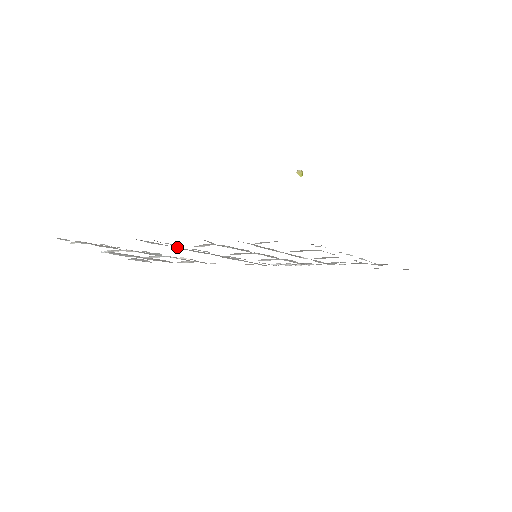
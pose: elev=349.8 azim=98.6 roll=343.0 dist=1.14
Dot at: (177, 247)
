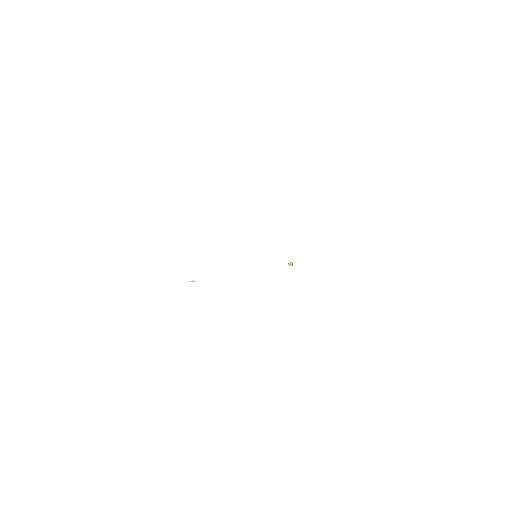
Dot at: occluded
